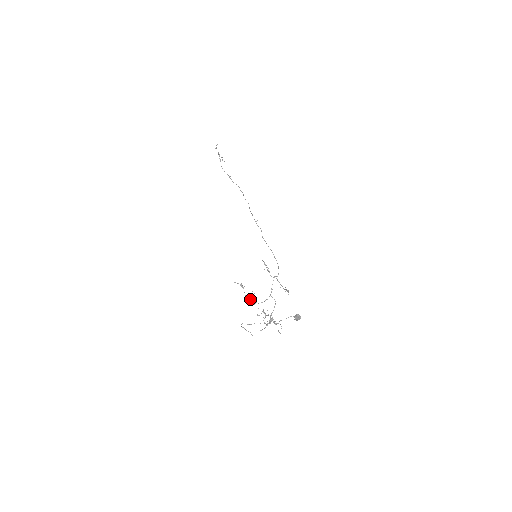
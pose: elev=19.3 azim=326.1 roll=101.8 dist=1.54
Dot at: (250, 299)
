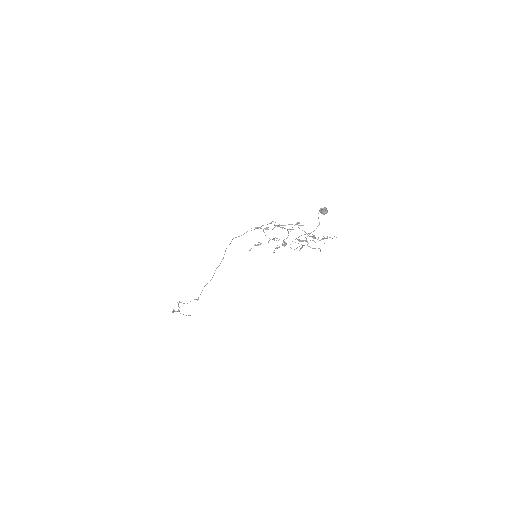
Dot at: occluded
